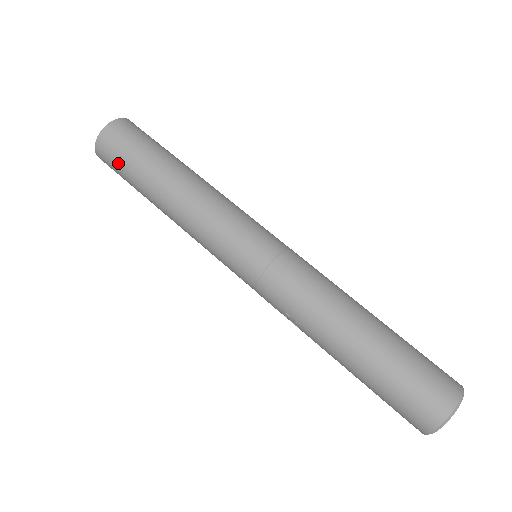
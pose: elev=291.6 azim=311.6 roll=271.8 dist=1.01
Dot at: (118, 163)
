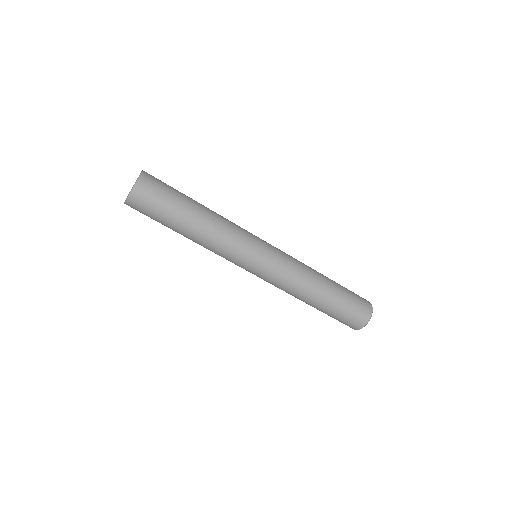
Dot at: occluded
